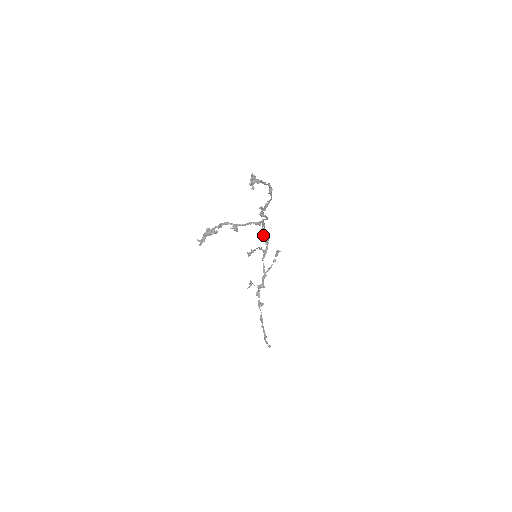
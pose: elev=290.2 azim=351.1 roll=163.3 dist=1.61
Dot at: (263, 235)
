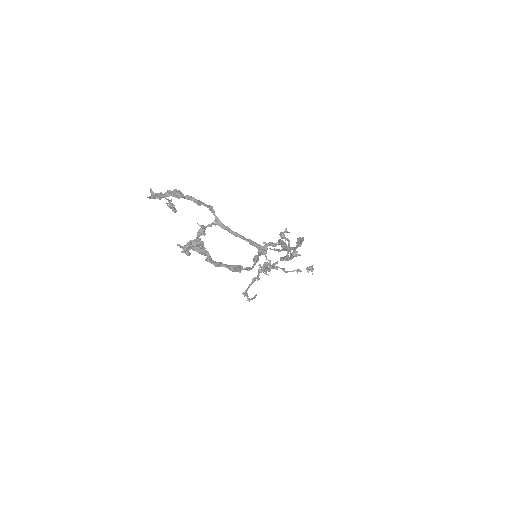
Dot at: (286, 250)
